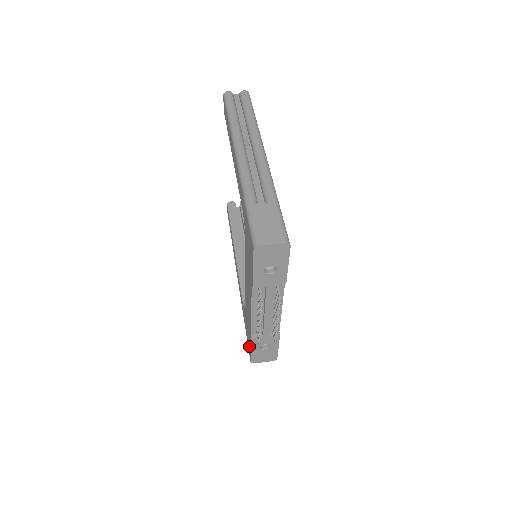
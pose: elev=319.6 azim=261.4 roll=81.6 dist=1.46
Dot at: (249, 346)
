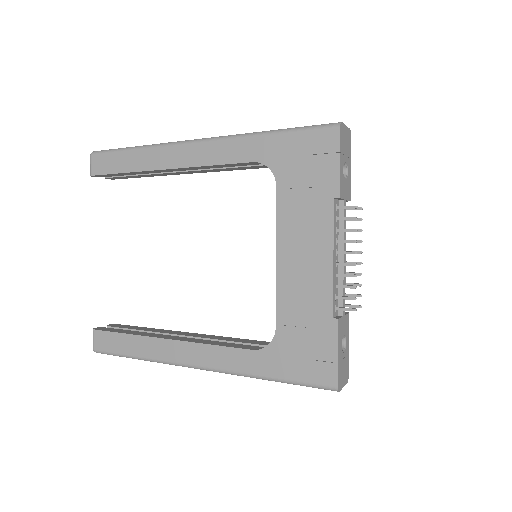
Dot at: (324, 362)
